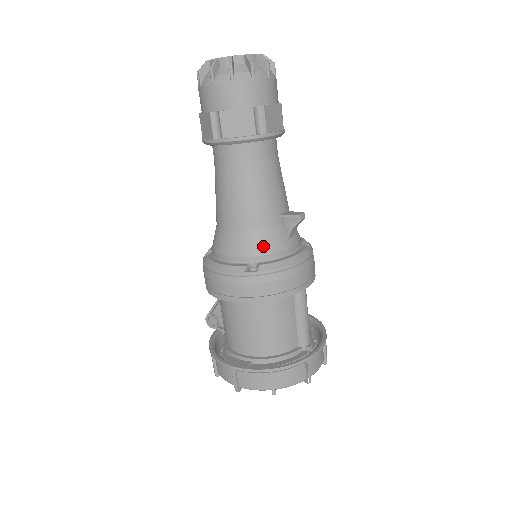
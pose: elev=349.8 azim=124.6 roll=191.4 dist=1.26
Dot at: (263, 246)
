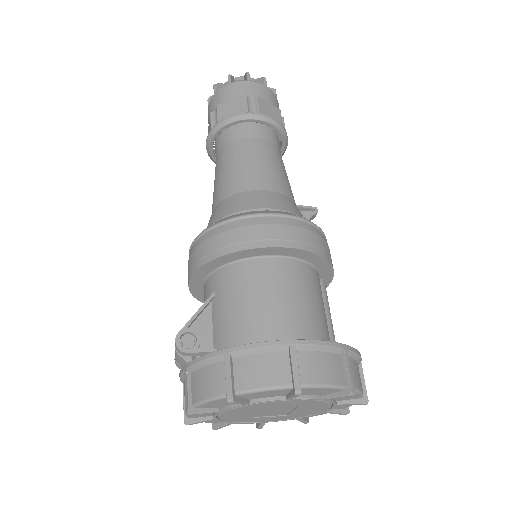
Dot at: (298, 211)
